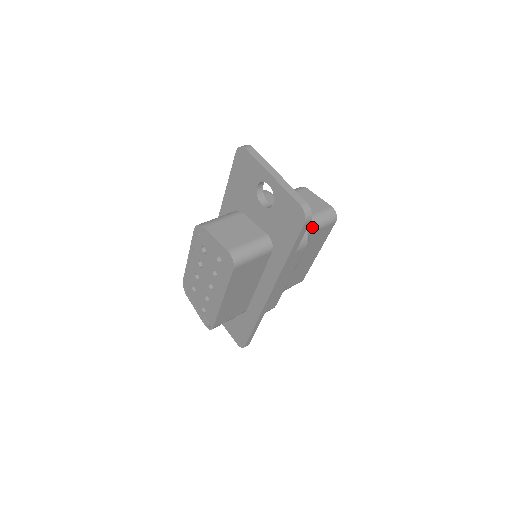
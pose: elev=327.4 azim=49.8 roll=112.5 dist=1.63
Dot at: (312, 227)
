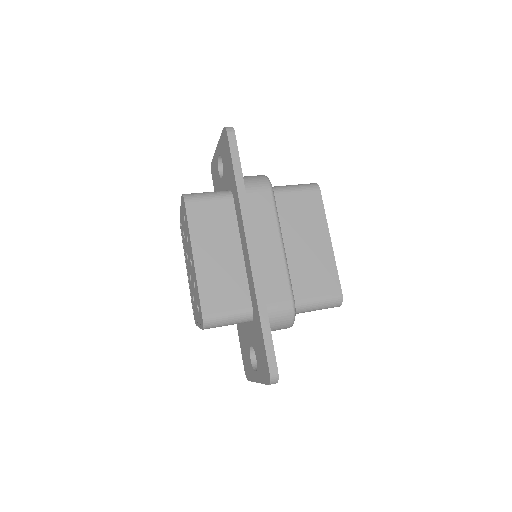
Dot at: (284, 188)
